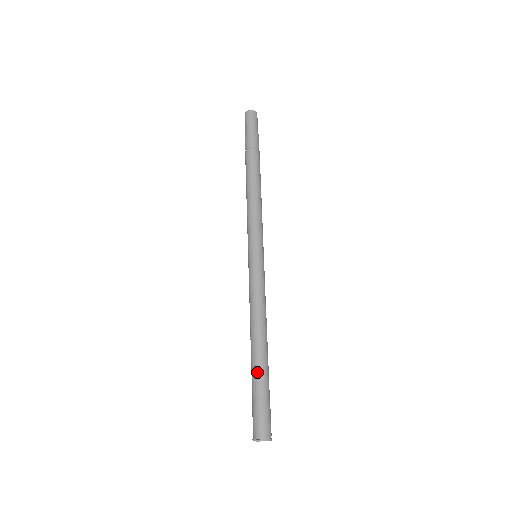
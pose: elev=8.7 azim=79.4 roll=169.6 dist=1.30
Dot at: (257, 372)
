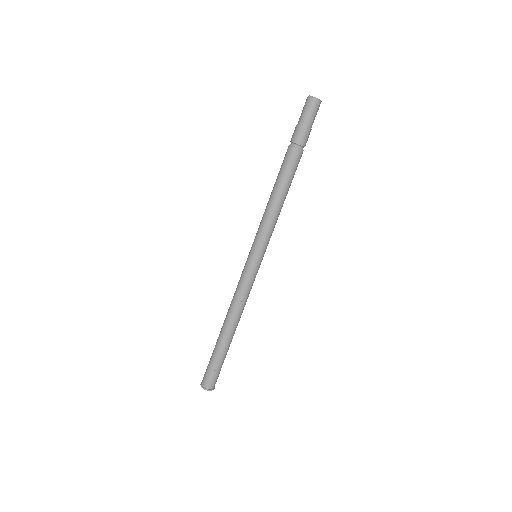
Dot at: (224, 349)
